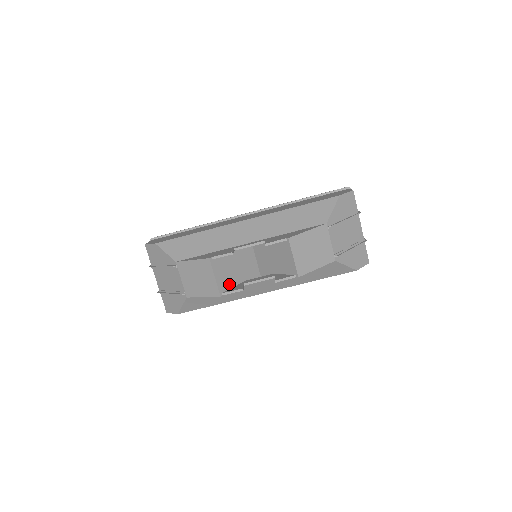
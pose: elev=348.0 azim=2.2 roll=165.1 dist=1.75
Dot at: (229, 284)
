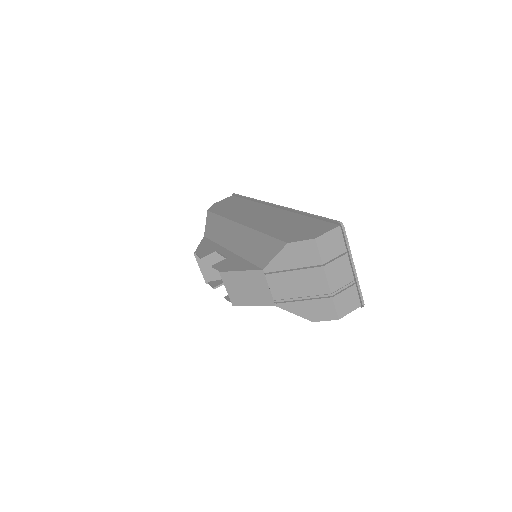
Dot at: (216, 276)
